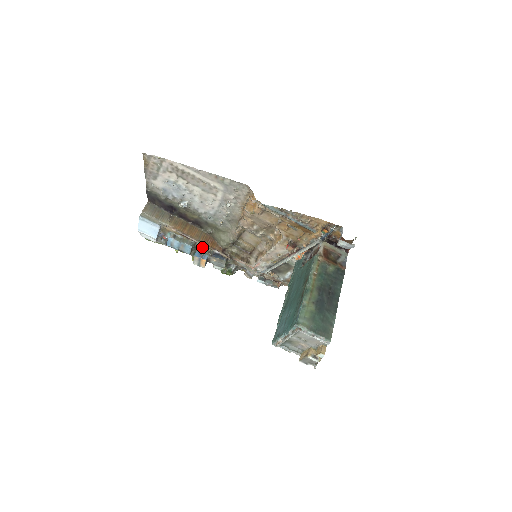
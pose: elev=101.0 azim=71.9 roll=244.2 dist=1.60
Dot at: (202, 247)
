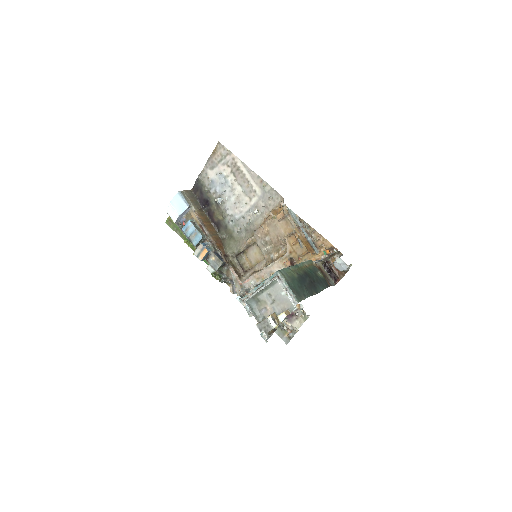
Dot at: (211, 241)
